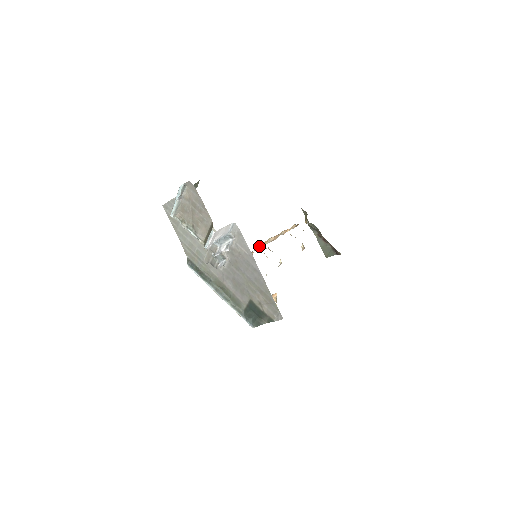
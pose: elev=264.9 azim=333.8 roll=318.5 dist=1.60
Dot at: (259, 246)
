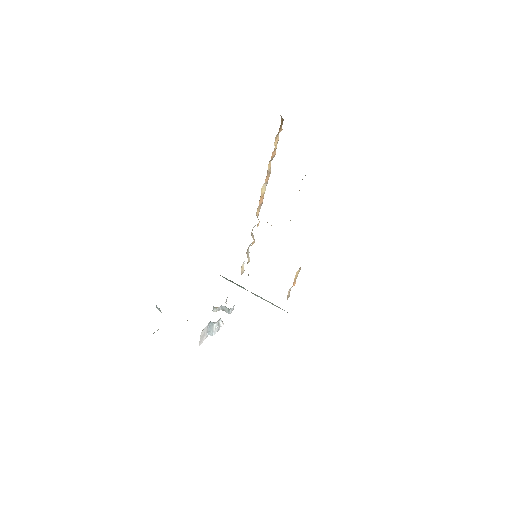
Dot at: (259, 205)
